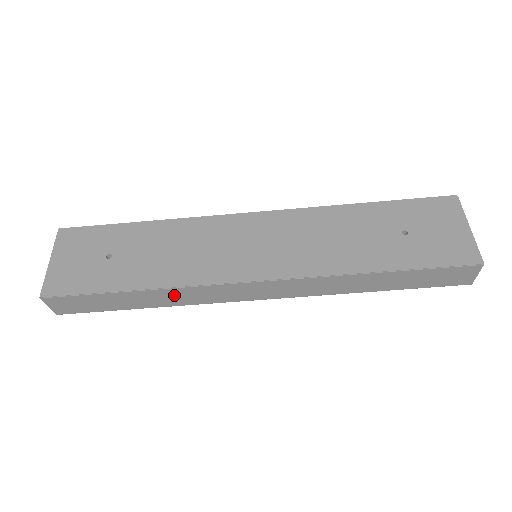
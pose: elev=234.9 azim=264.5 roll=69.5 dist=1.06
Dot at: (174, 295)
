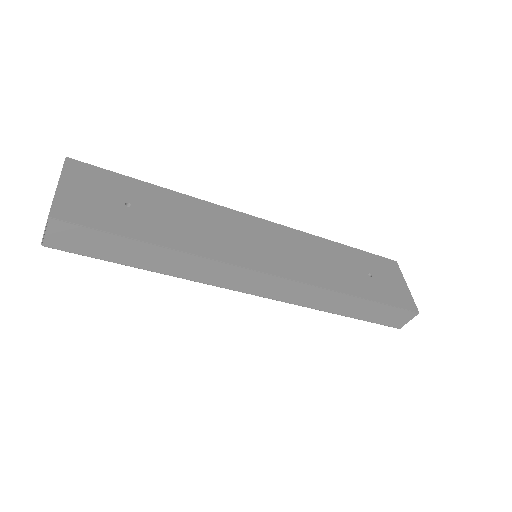
Dot at: (190, 264)
